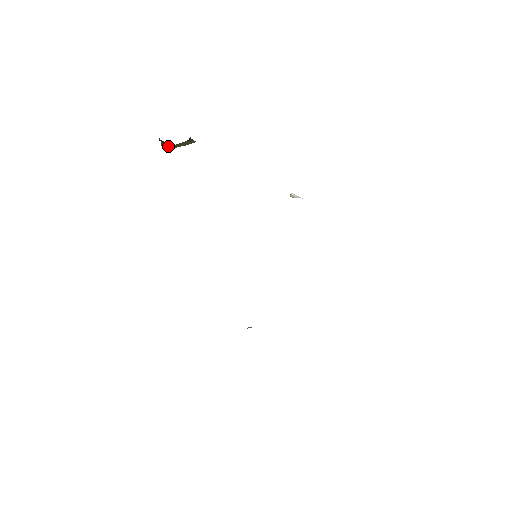
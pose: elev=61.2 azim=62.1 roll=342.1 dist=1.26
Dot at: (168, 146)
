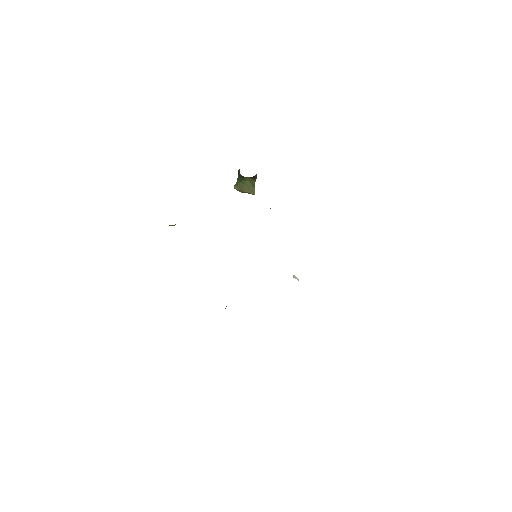
Dot at: (239, 184)
